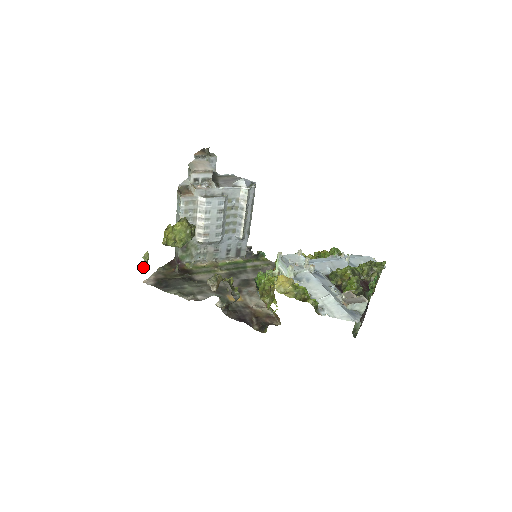
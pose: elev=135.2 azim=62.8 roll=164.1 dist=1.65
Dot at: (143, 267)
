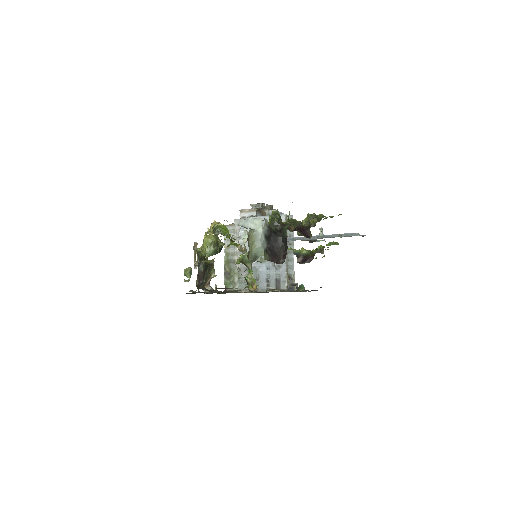
Dot at: occluded
